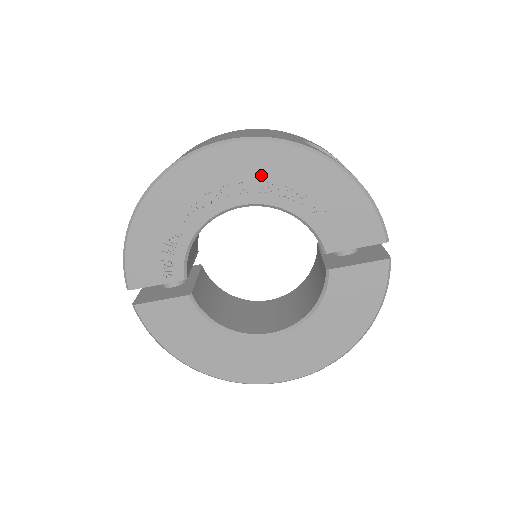
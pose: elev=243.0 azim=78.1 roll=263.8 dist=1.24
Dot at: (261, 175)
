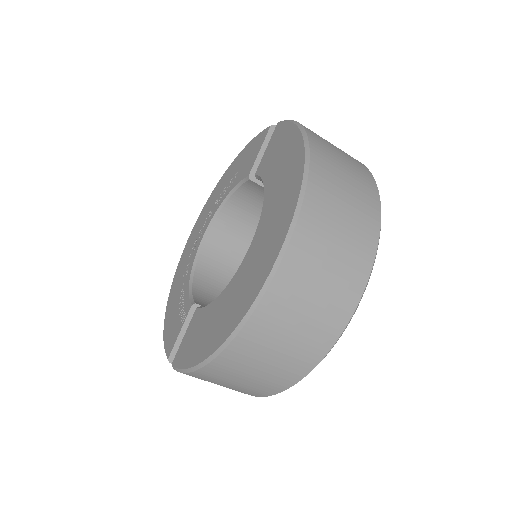
Dot at: (206, 217)
